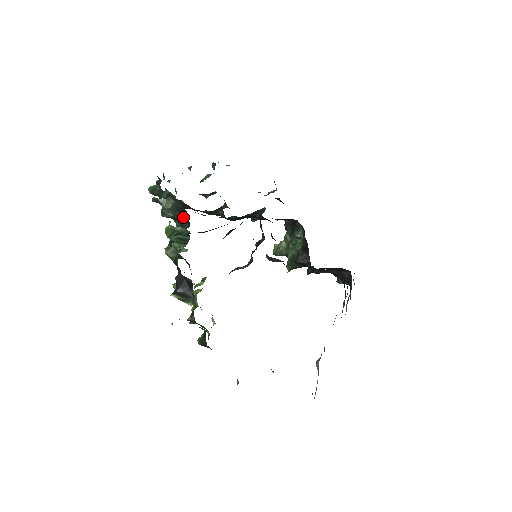
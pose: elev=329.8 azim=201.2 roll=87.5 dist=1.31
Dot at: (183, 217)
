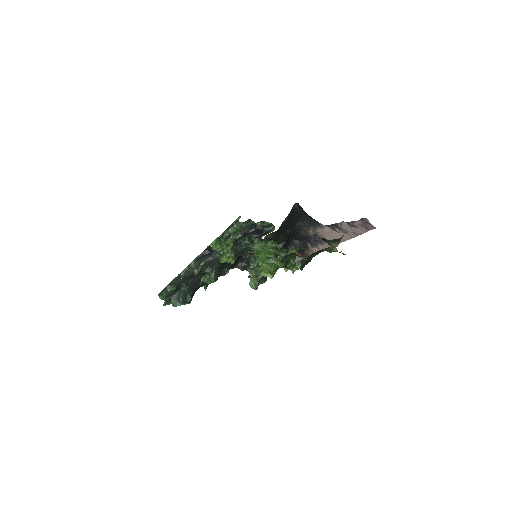
Dot at: (208, 255)
